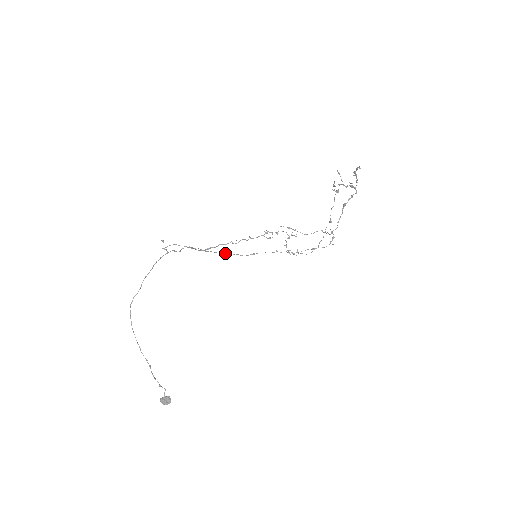
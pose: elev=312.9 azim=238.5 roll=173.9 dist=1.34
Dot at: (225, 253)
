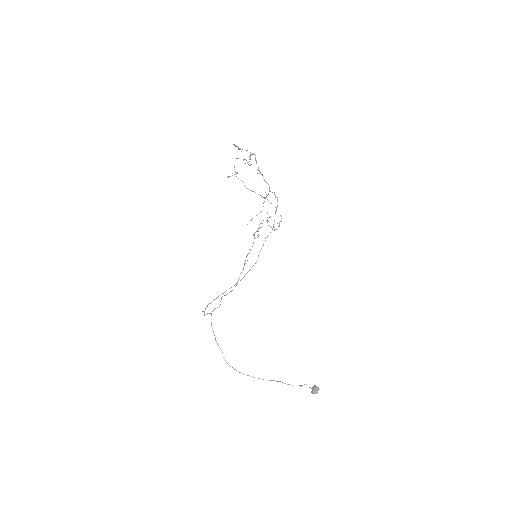
Dot at: occluded
